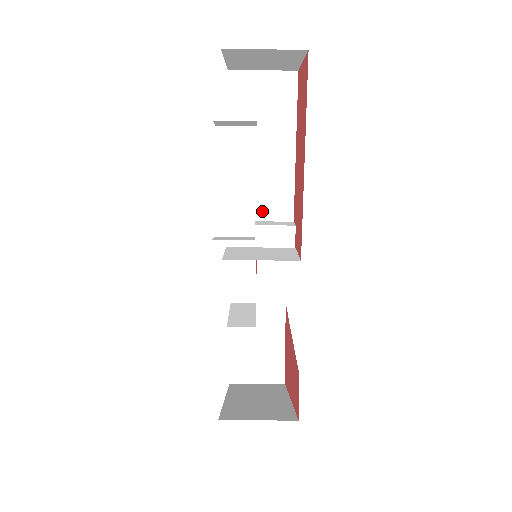
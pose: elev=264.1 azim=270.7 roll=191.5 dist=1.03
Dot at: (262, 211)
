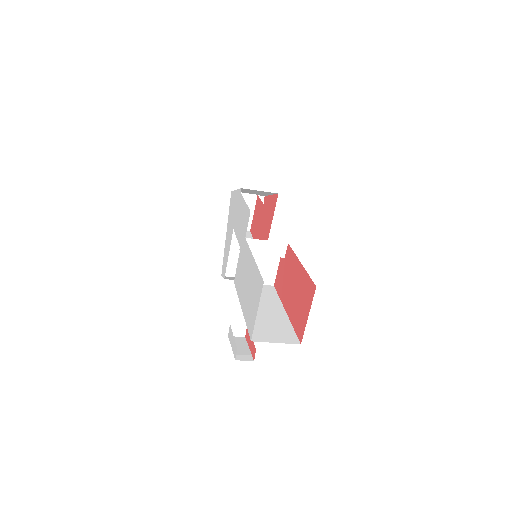
Dot at: occluded
